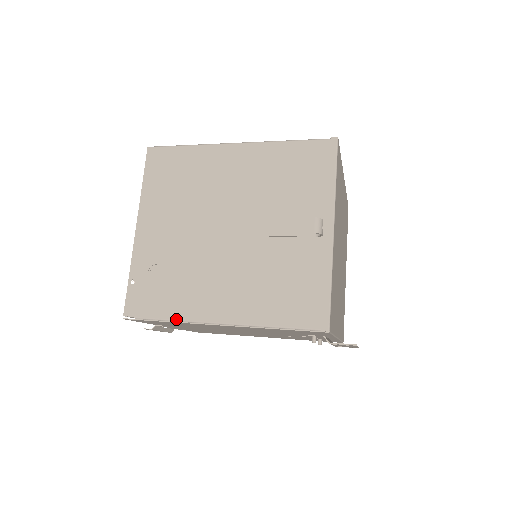
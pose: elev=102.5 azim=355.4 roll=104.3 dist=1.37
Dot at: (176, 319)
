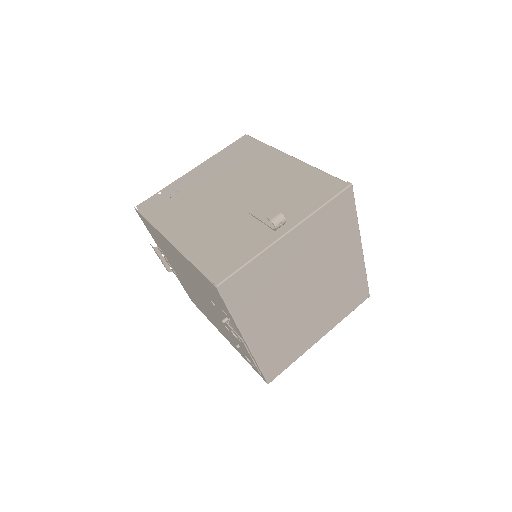
Dot at: (155, 224)
